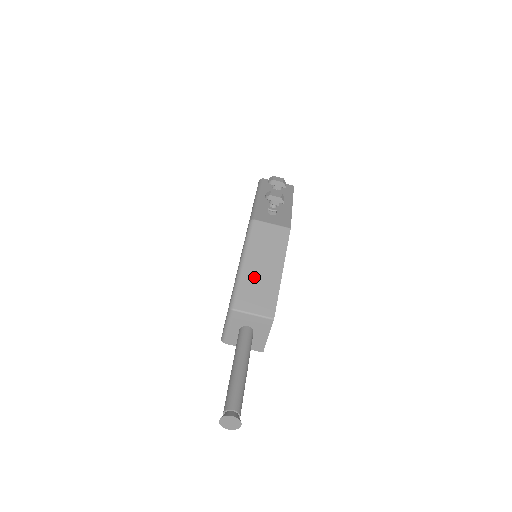
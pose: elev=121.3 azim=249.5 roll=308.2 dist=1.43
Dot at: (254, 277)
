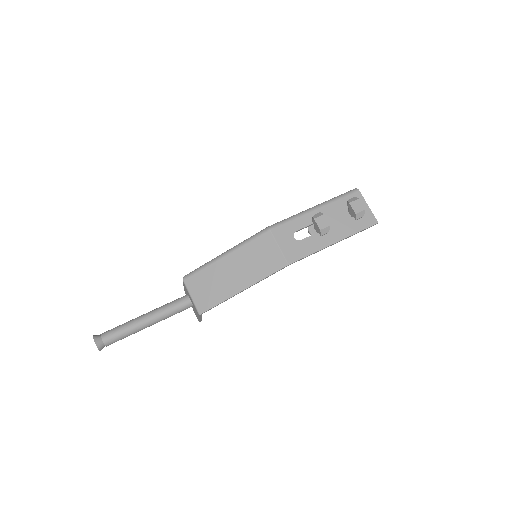
Dot at: (219, 273)
